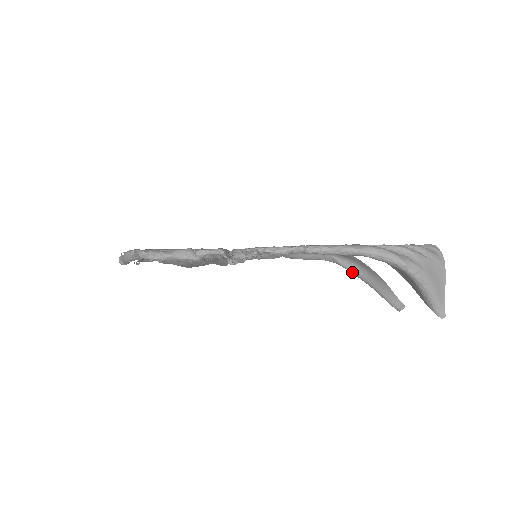
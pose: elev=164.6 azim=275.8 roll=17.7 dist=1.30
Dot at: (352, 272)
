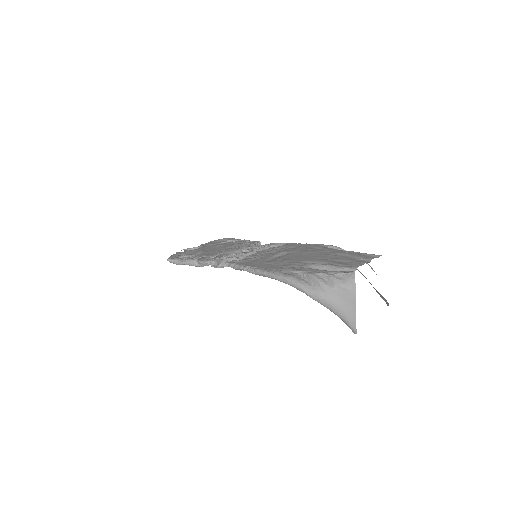
Dot at: occluded
